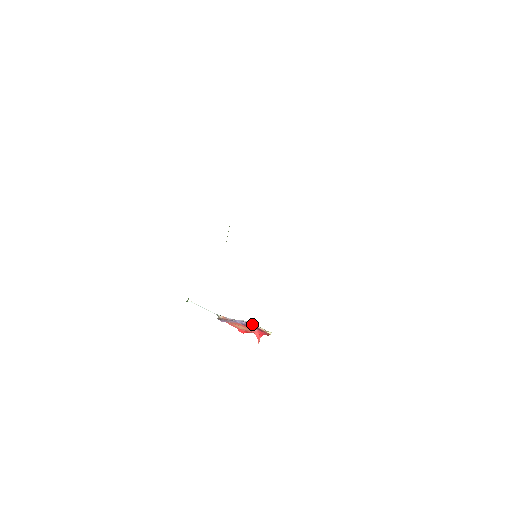
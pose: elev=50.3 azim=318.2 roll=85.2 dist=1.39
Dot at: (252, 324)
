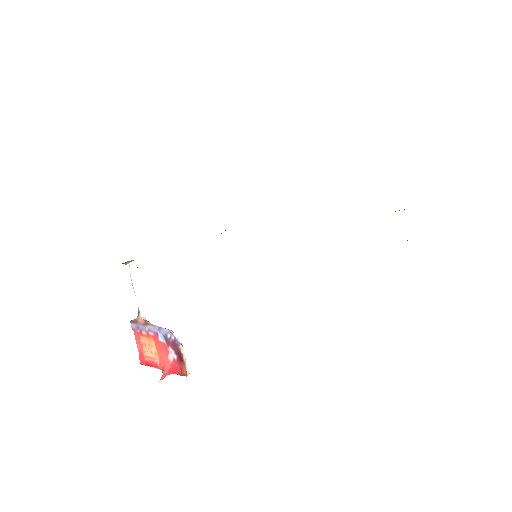
Dot at: (180, 343)
